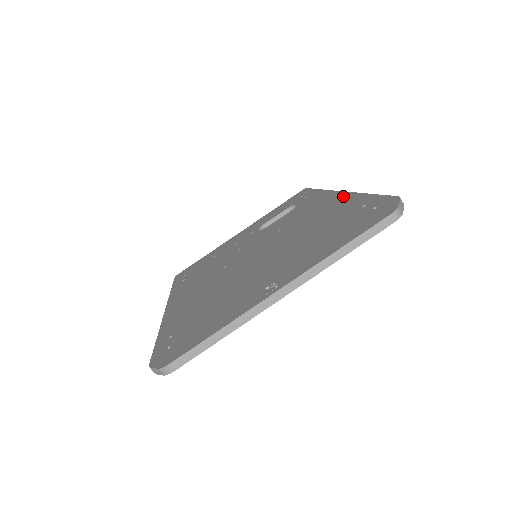
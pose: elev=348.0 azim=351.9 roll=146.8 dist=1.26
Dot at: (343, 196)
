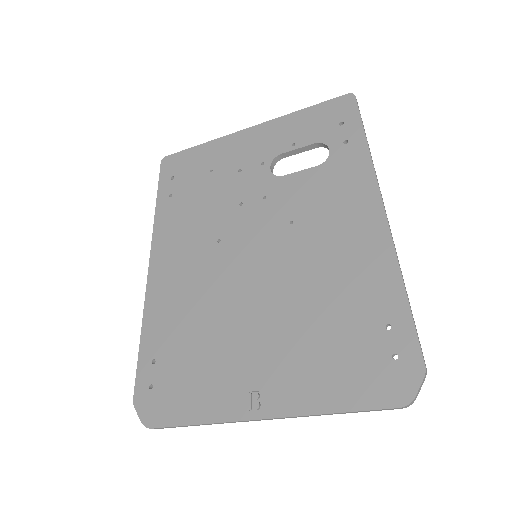
Dot at: (381, 239)
